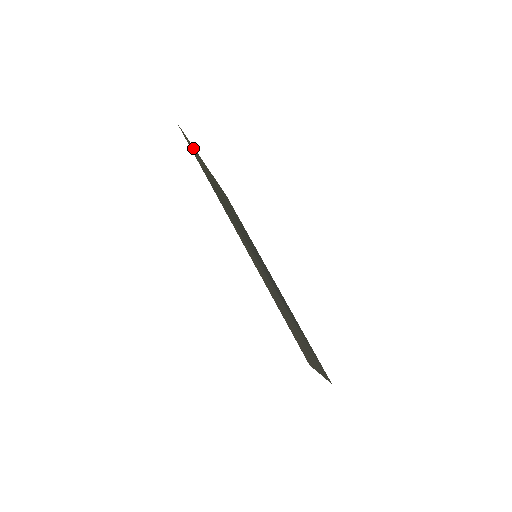
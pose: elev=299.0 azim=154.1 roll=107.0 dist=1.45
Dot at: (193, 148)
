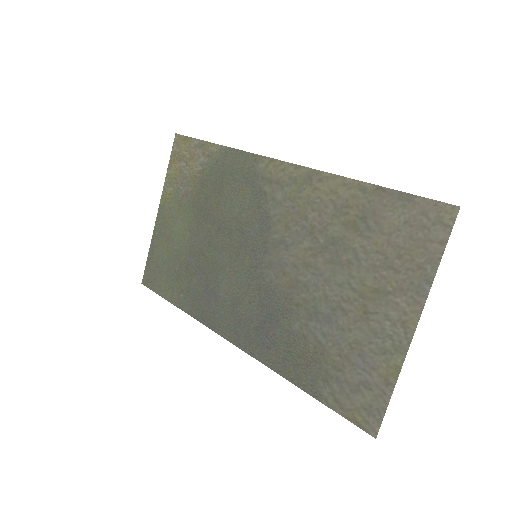
Dot at: (174, 169)
